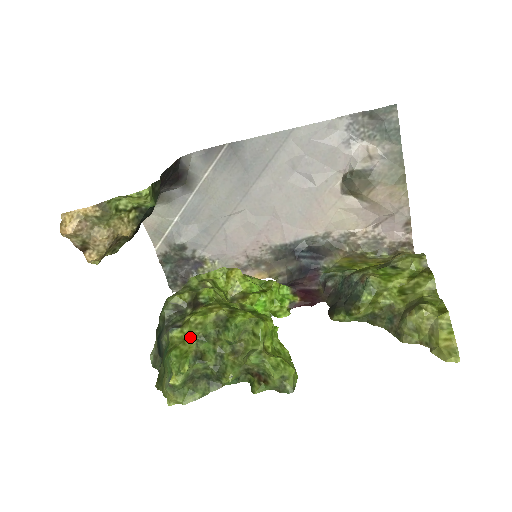
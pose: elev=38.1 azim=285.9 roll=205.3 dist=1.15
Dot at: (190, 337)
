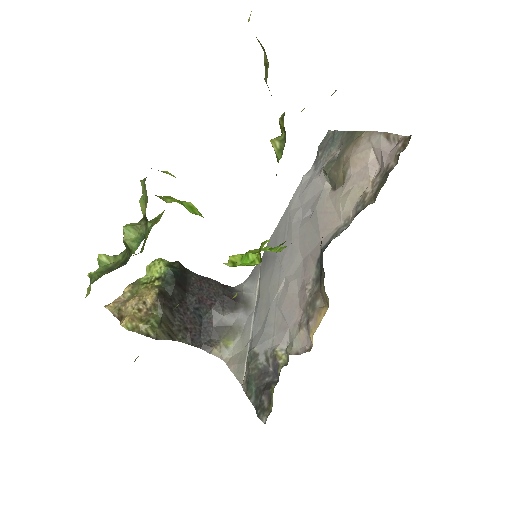
Dot at: occluded
